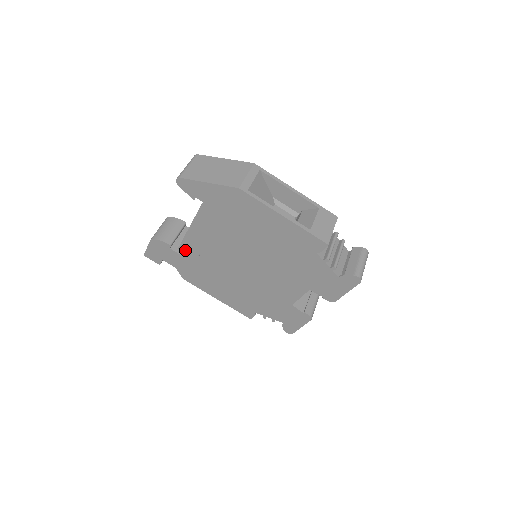
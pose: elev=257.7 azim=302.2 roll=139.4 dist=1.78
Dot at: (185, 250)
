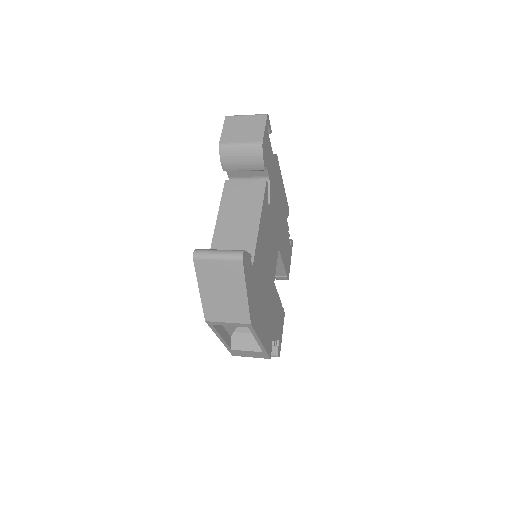
Dot at: occluded
